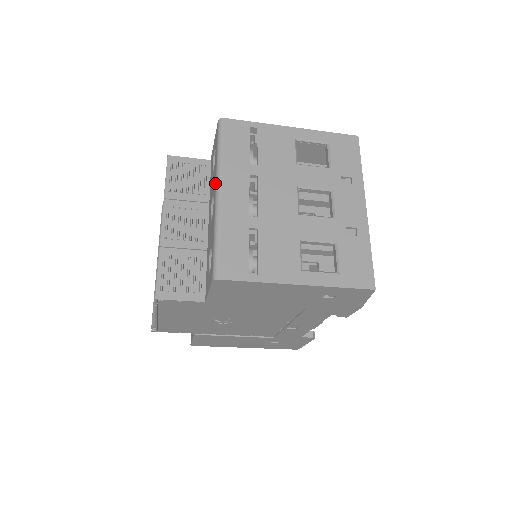
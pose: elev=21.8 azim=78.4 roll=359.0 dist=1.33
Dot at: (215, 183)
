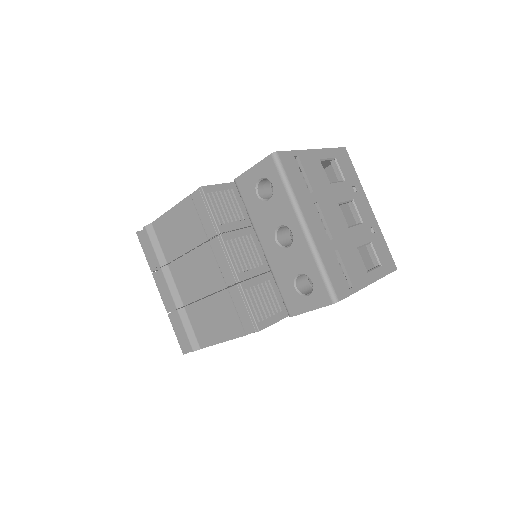
Dot at: (295, 217)
